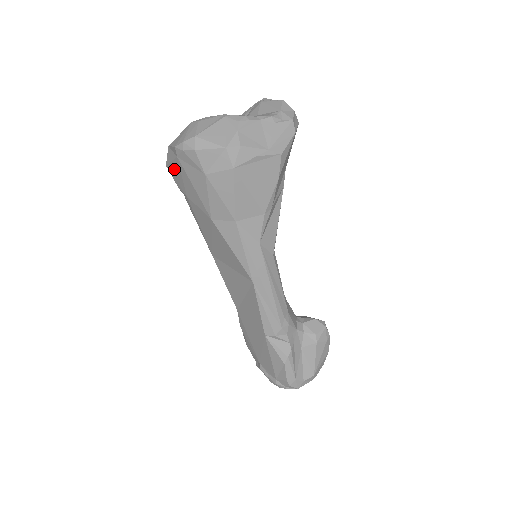
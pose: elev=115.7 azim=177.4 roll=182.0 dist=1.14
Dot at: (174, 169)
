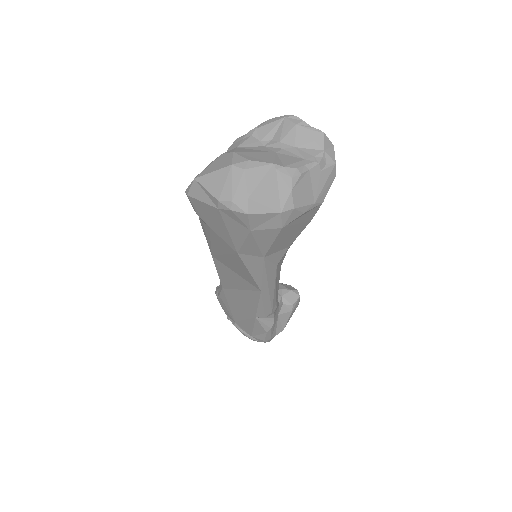
Dot at: (203, 207)
